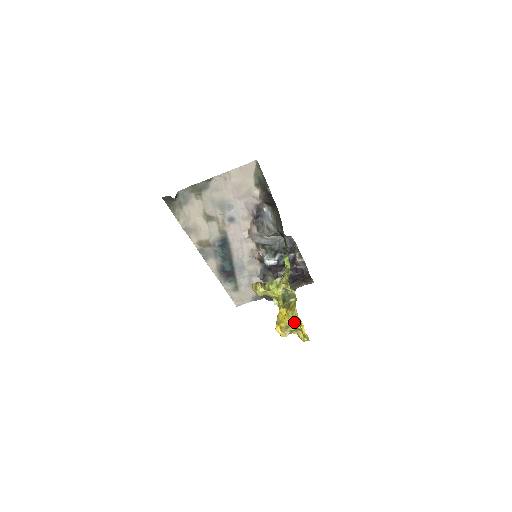
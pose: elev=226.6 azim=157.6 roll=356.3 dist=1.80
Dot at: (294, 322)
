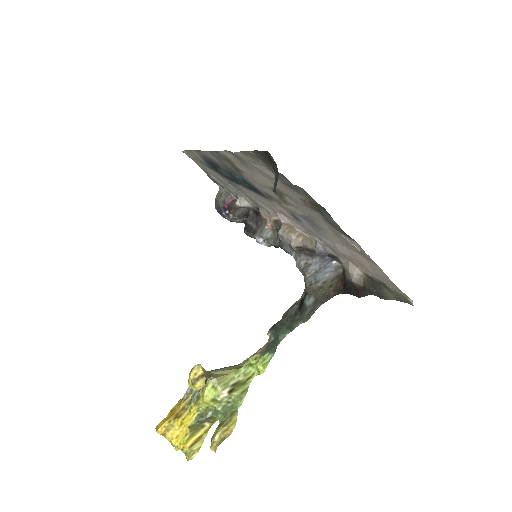
Dot at: occluded
